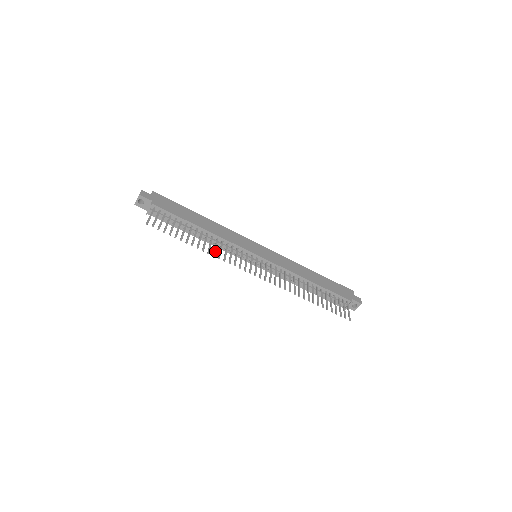
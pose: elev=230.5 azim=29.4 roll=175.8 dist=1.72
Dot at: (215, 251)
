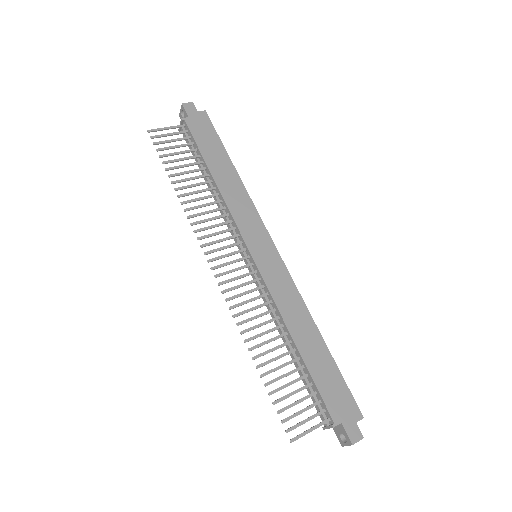
Dot at: (195, 208)
